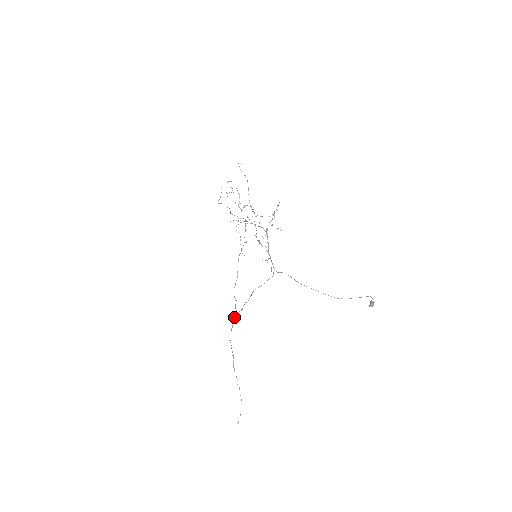
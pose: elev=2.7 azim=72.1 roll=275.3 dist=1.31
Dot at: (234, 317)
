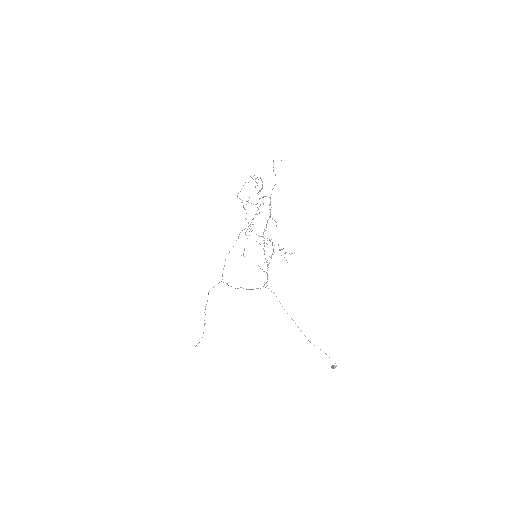
Dot at: (218, 283)
